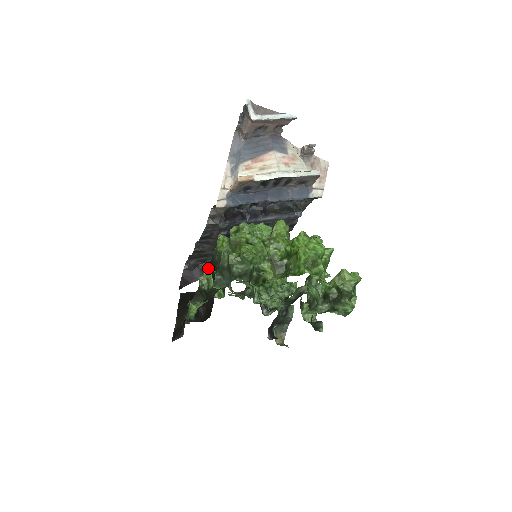
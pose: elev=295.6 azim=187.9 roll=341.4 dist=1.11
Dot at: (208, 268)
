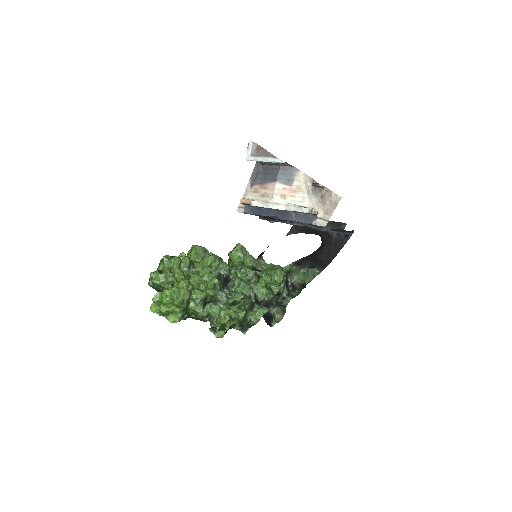
Dot at: (234, 249)
